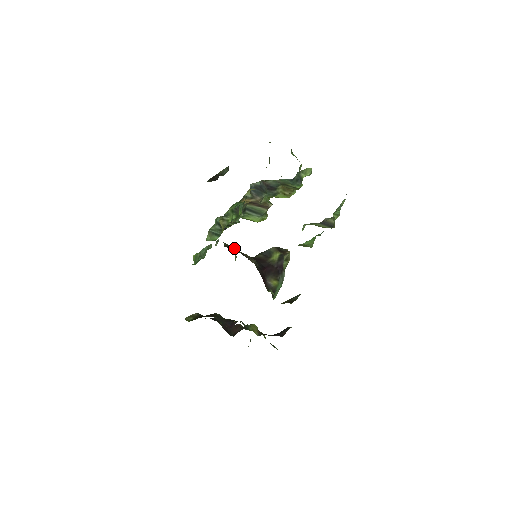
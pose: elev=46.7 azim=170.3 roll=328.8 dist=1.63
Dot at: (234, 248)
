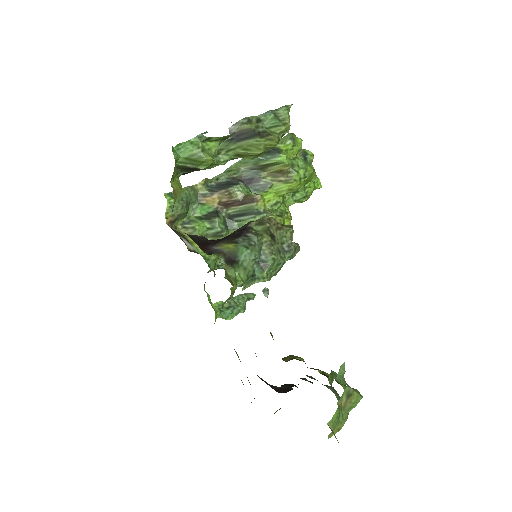
Dot at: occluded
